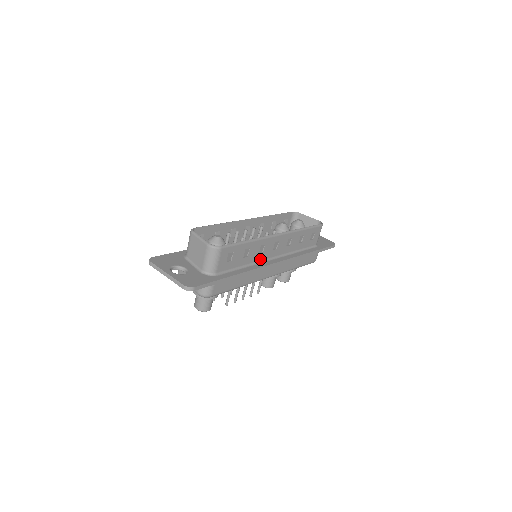
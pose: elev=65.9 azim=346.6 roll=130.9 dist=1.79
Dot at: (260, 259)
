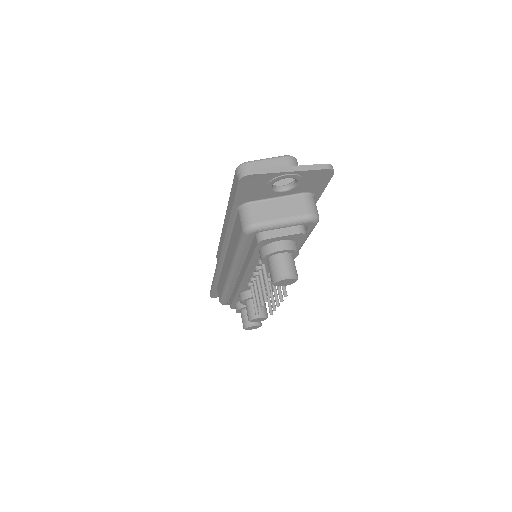
Dot at: occluded
